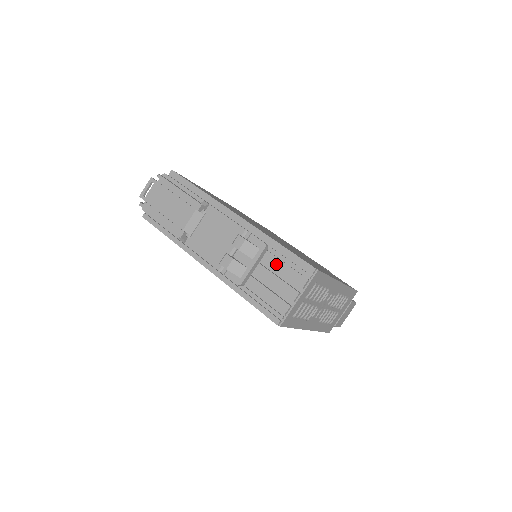
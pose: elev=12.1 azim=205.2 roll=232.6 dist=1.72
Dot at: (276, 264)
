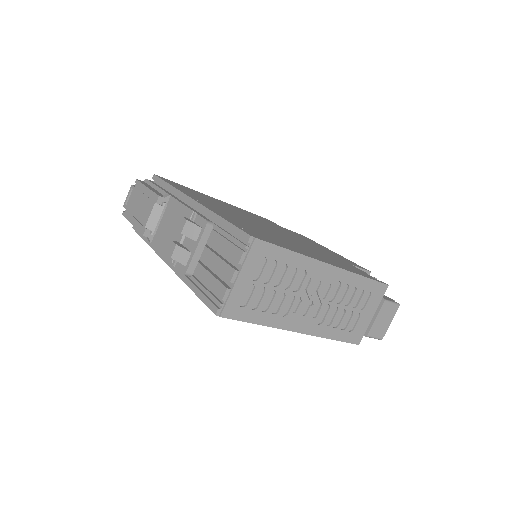
Dot at: (218, 242)
